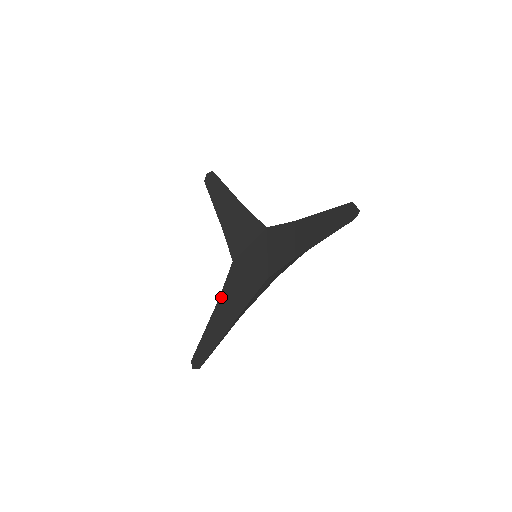
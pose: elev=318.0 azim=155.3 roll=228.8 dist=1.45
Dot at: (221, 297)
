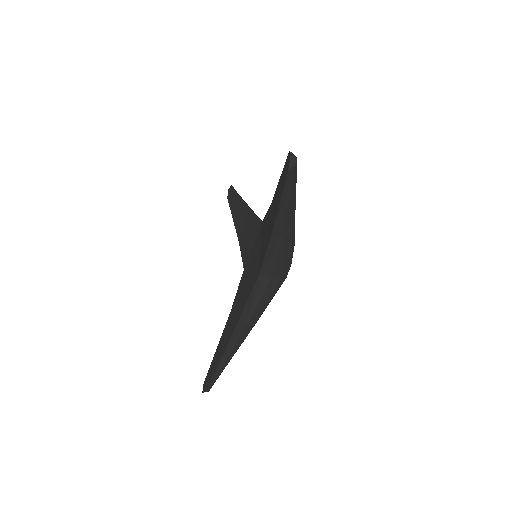
Dot at: (231, 309)
